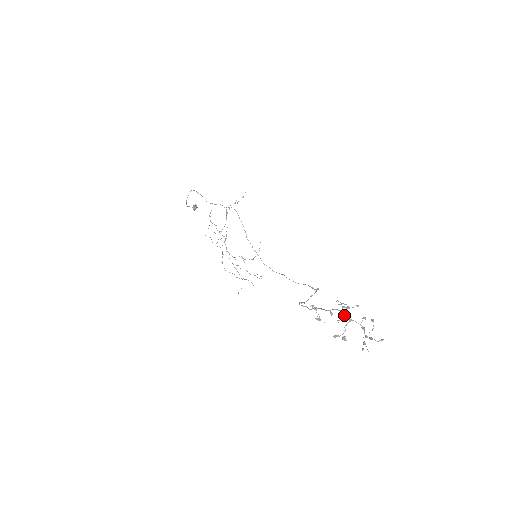
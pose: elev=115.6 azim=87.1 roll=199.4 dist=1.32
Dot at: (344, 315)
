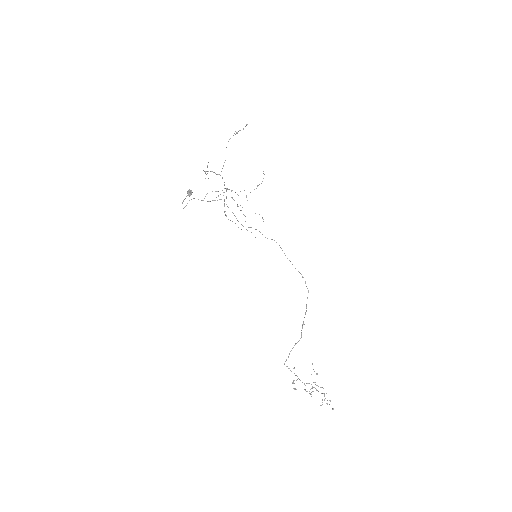
Dot at: occluded
